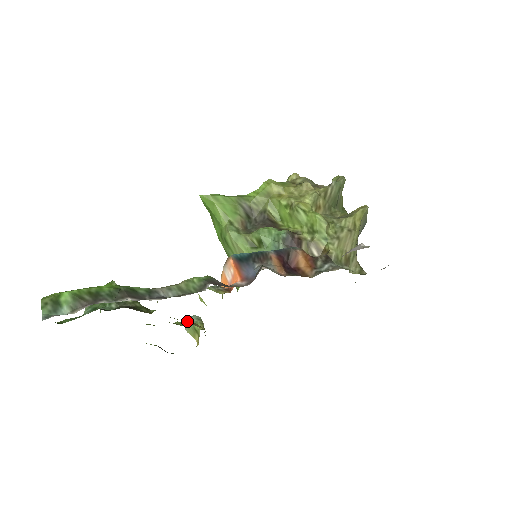
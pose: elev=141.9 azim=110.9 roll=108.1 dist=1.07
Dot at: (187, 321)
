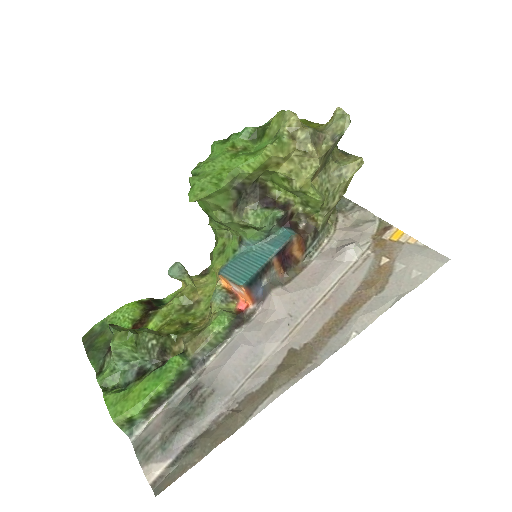
Dot at: (184, 296)
